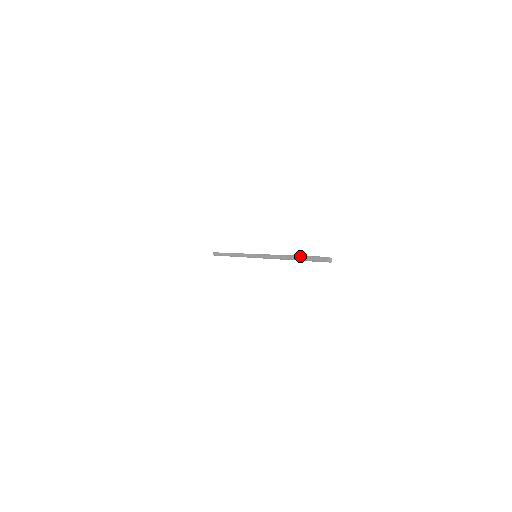
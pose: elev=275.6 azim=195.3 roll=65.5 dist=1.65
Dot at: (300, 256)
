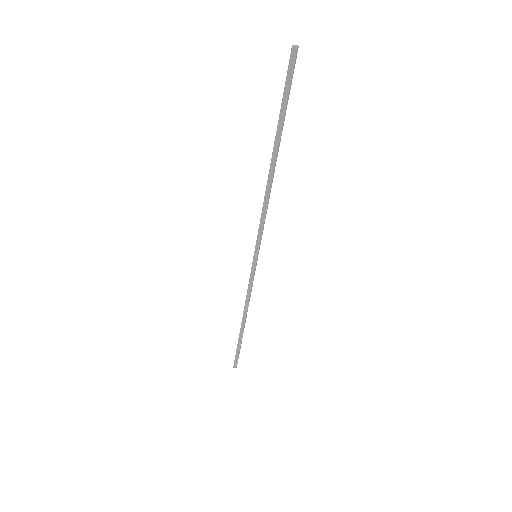
Dot at: (277, 128)
